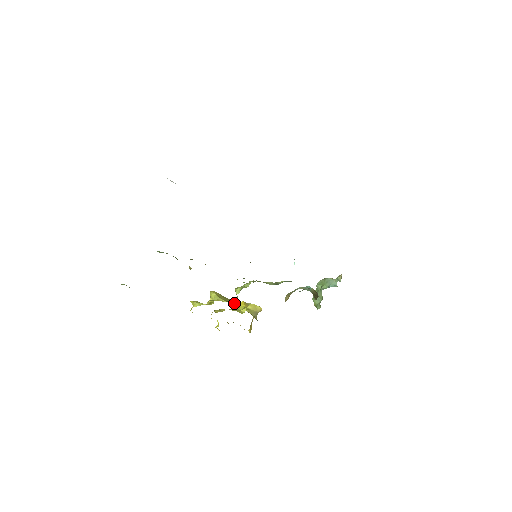
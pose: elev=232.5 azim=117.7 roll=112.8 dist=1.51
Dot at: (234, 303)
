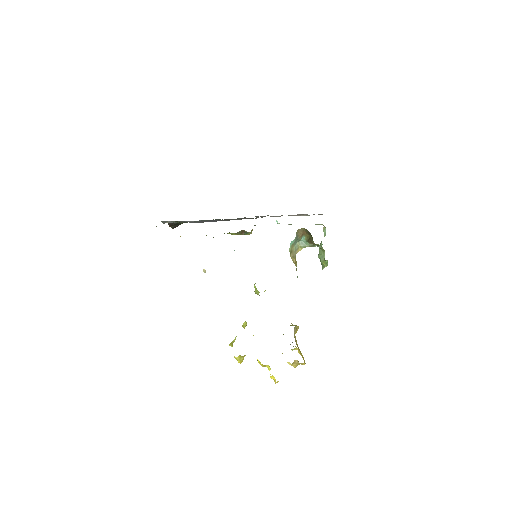
Dot at: occluded
